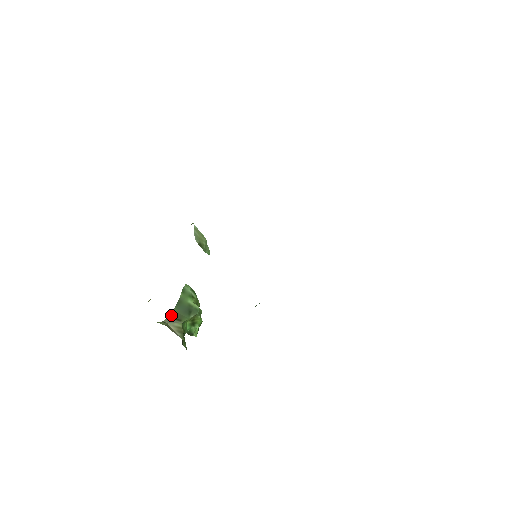
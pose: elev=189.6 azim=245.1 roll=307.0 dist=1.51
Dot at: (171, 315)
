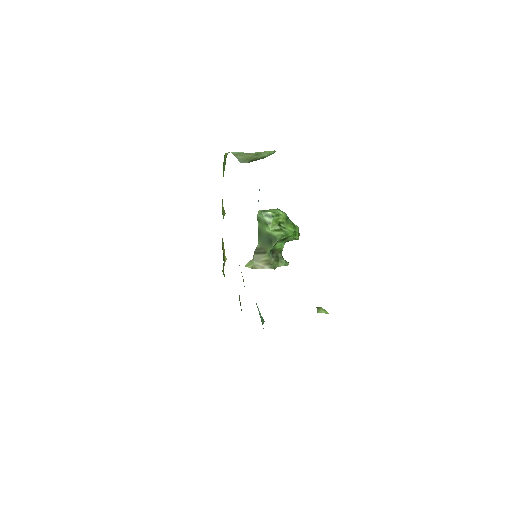
Dot at: (257, 249)
